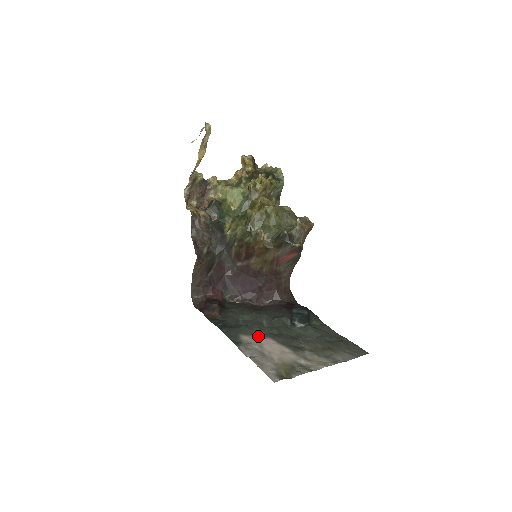
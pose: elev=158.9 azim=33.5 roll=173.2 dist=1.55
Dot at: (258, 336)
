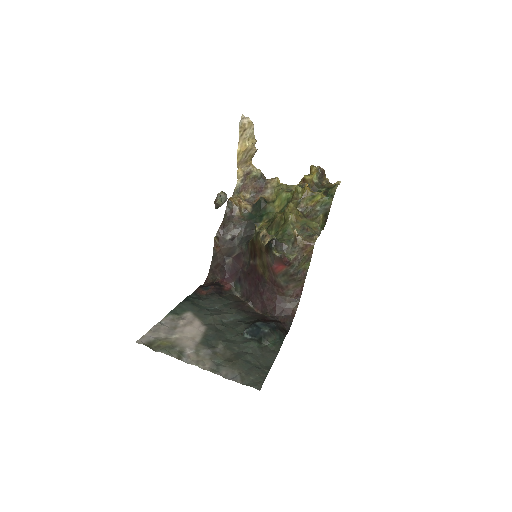
Dot at: (200, 320)
